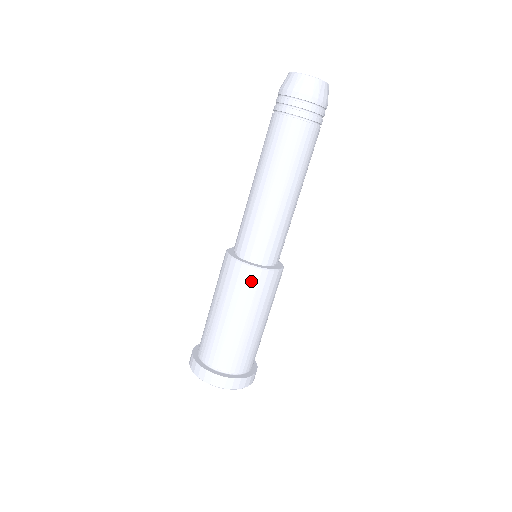
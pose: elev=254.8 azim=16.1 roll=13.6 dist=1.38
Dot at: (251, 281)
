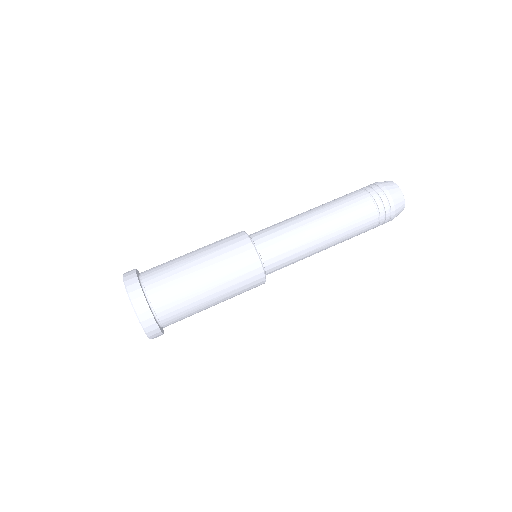
Dot at: (232, 237)
